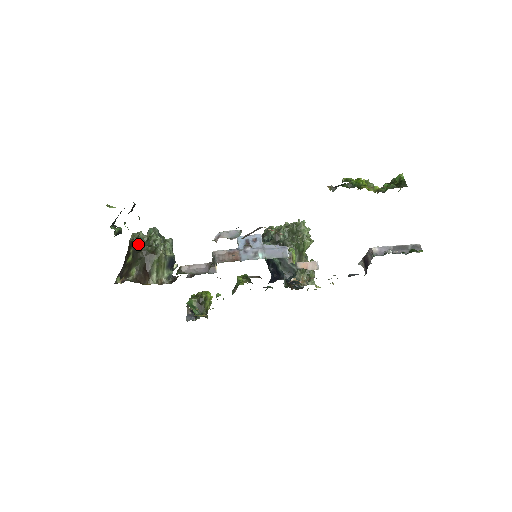
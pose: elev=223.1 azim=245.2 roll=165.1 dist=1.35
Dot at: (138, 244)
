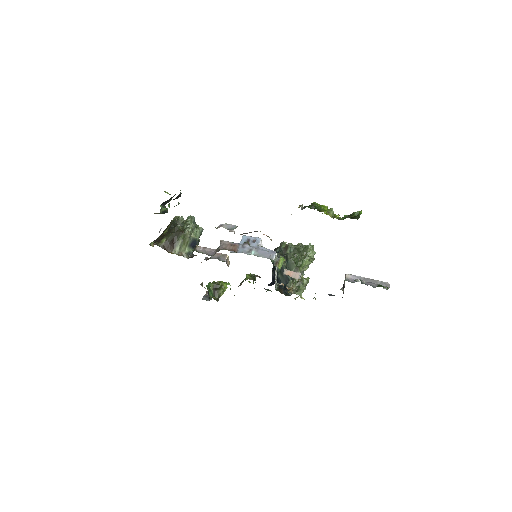
Dot at: (175, 223)
